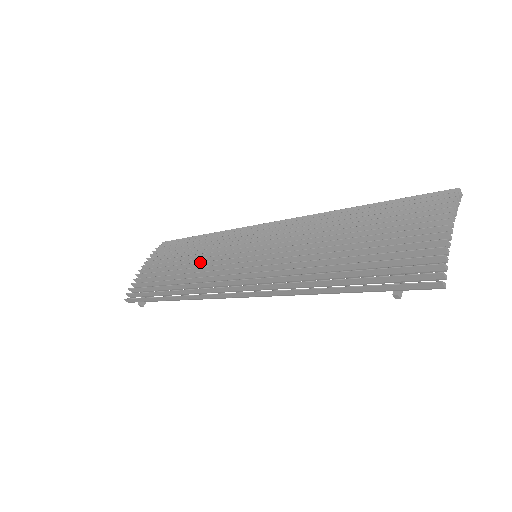
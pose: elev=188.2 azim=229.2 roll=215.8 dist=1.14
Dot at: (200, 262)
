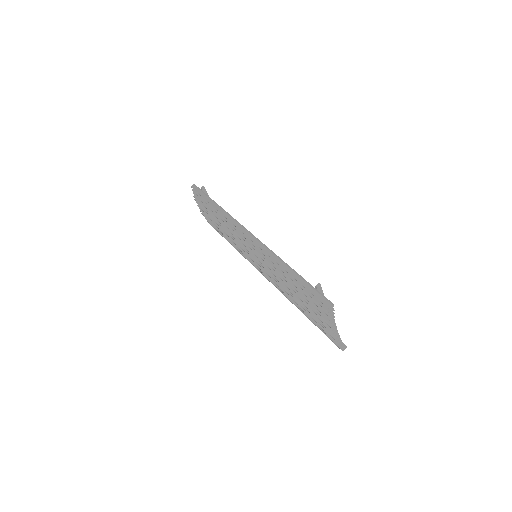
Dot at: occluded
